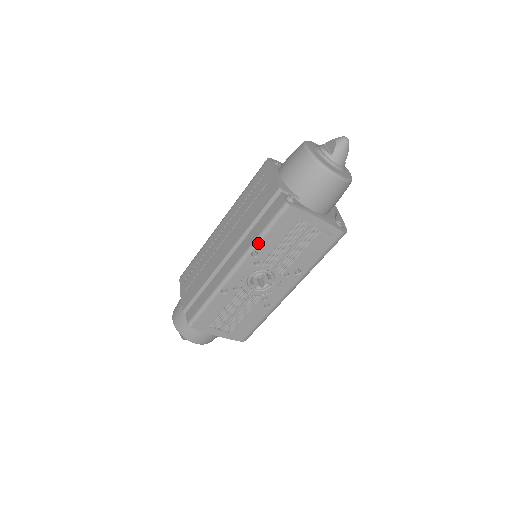
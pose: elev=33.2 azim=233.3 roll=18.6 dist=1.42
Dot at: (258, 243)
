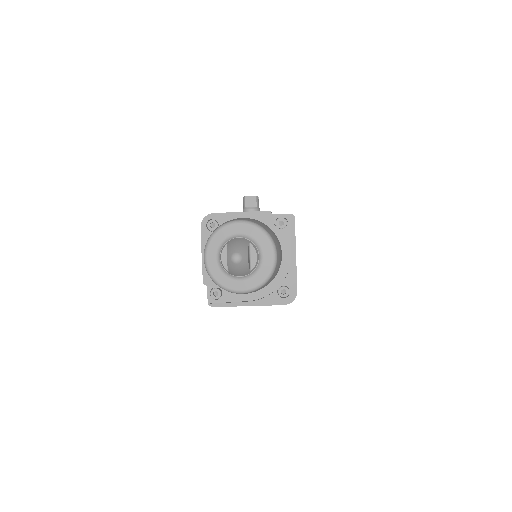
Dot at: occluded
